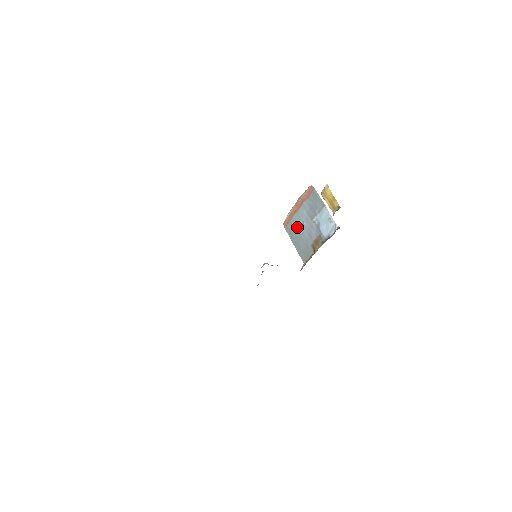
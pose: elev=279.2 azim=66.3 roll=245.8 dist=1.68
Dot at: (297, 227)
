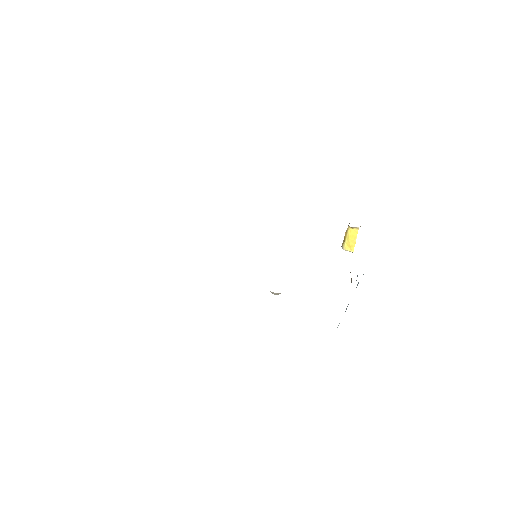
Dot at: occluded
